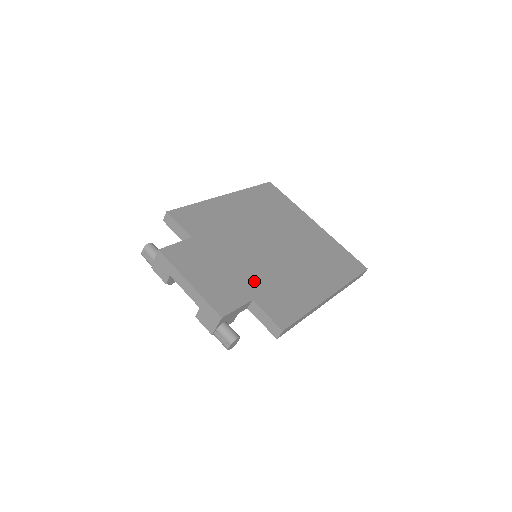
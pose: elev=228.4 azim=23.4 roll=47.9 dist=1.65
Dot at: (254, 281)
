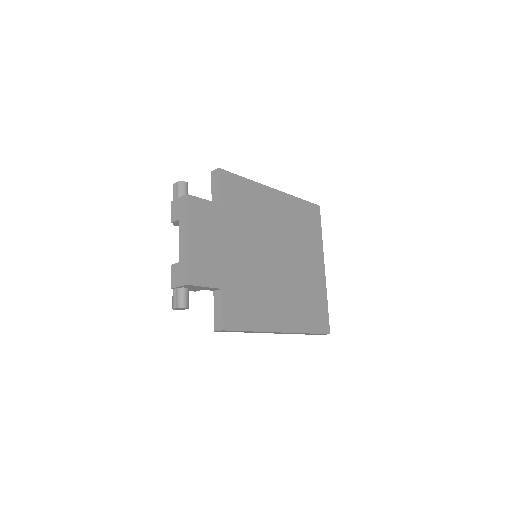
Dot at: (236, 275)
